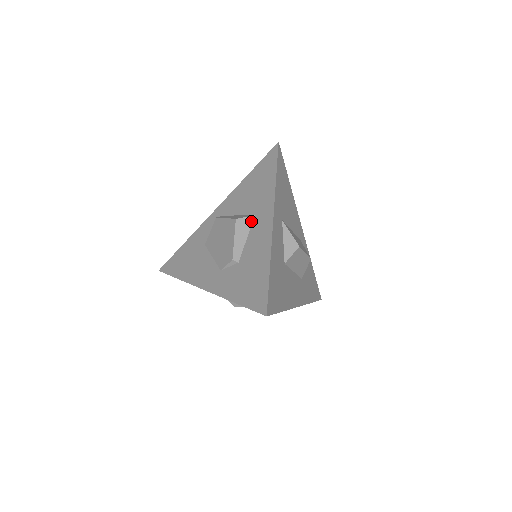
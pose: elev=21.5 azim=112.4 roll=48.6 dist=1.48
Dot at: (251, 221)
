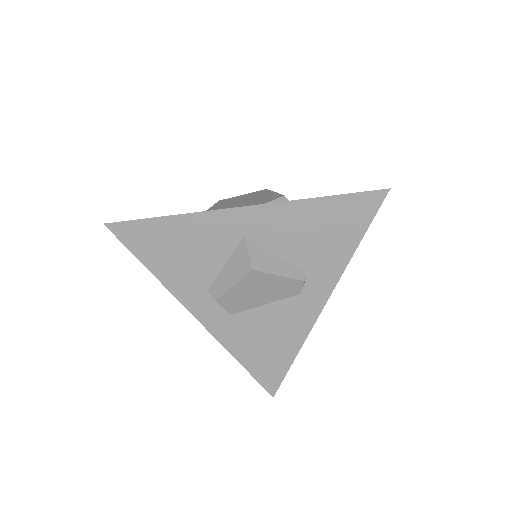
Dot at: occluded
